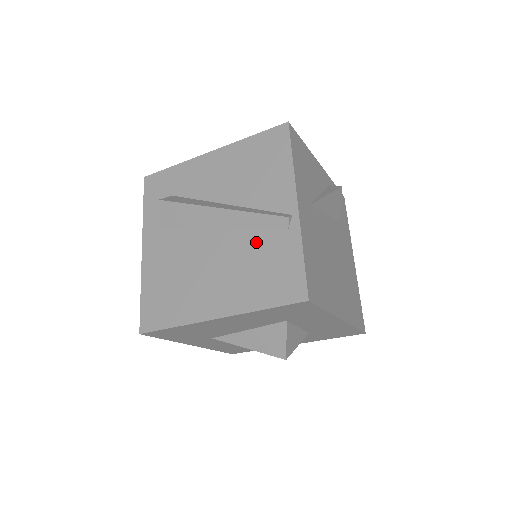
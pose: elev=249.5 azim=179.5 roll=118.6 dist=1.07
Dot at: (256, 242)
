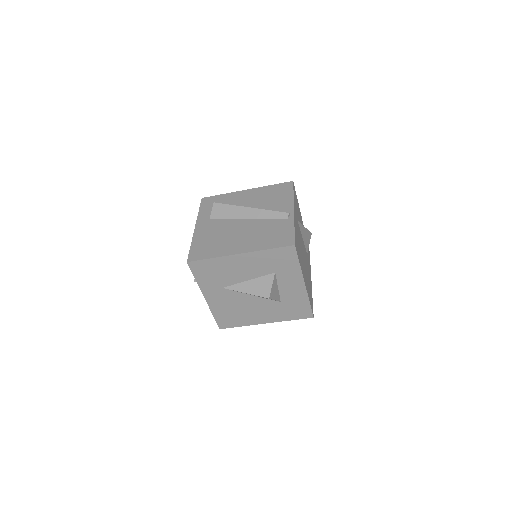
Dot at: (268, 224)
